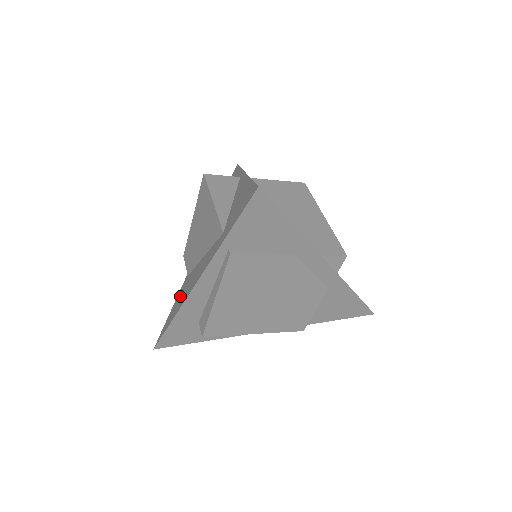
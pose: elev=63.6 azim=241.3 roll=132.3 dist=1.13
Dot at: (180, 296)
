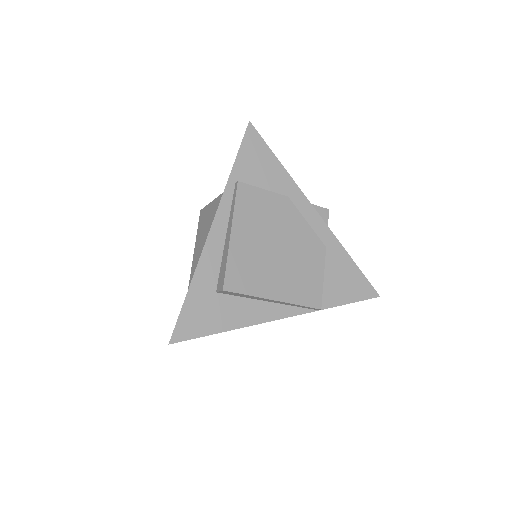
Dot at: occluded
